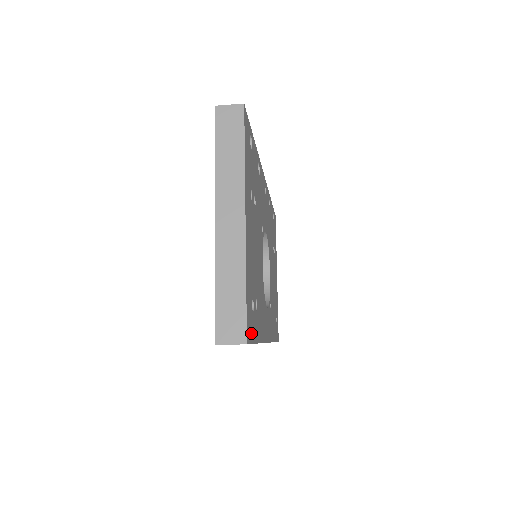
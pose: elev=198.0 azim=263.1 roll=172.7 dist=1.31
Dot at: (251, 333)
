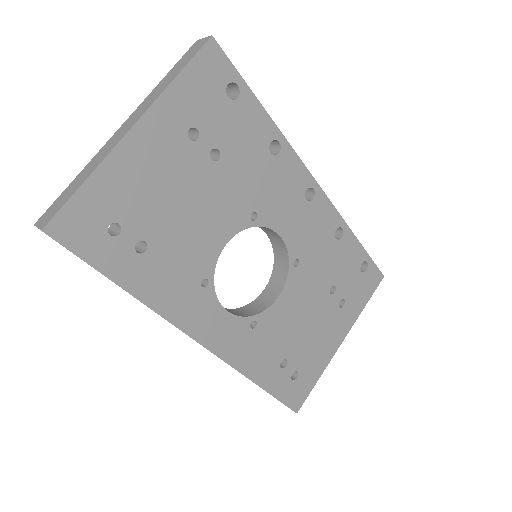
Dot at: (81, 244)
